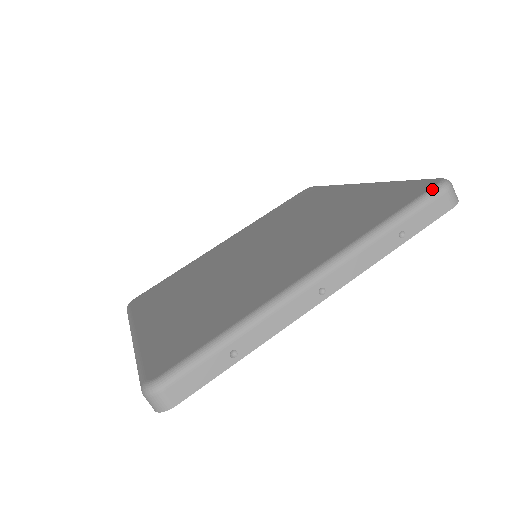
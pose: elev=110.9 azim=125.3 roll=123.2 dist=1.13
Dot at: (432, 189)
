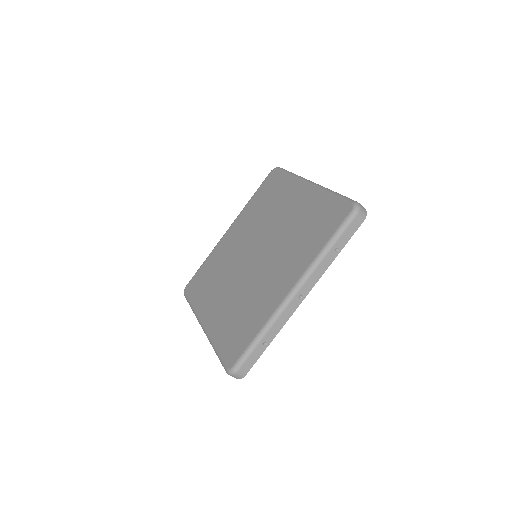
Dot at: (348, 216)
